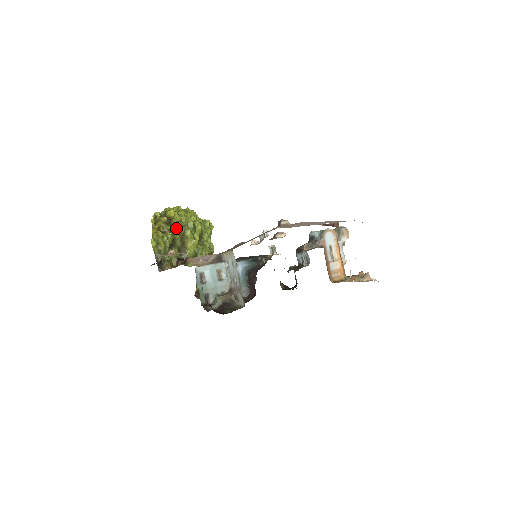
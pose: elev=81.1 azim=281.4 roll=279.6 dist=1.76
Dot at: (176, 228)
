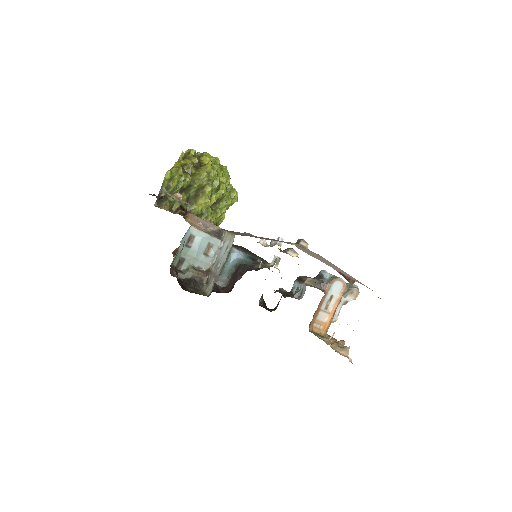
Dot at: (200, 177)
